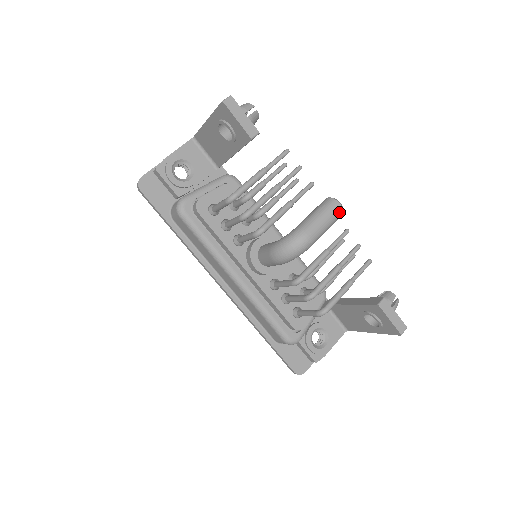
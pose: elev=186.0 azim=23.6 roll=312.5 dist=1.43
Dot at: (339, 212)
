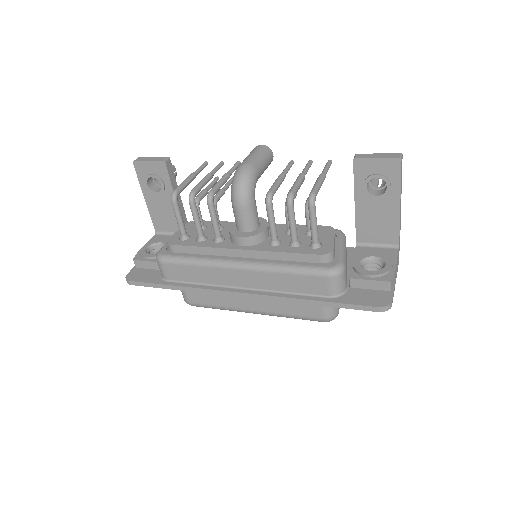
Dot at: (264, 148)
